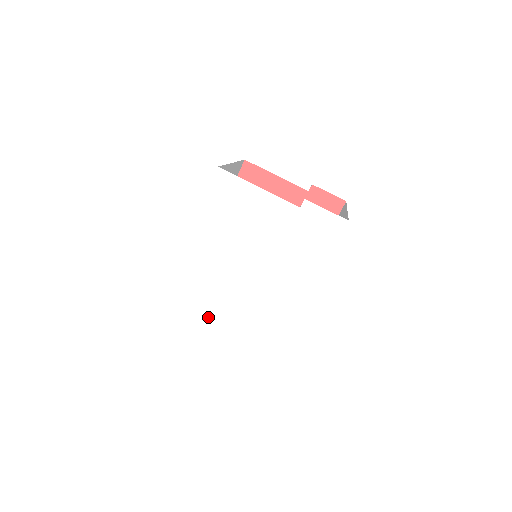
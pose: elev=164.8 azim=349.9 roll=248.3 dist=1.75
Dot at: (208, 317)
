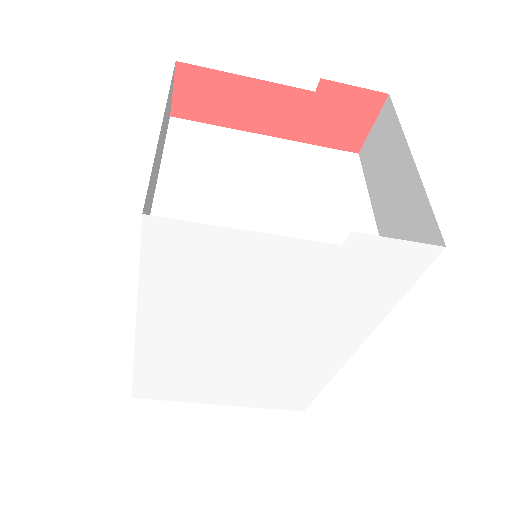
Dot at: (213, 376)
